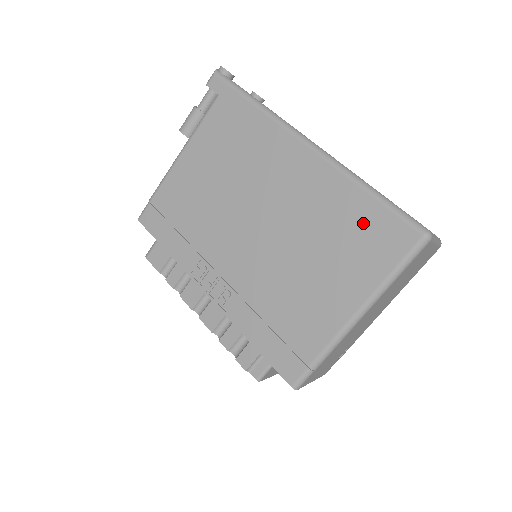
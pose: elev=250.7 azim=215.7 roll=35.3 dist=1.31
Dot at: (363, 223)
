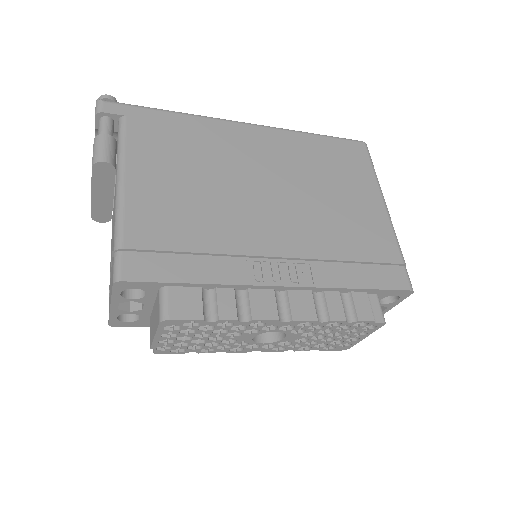
Dot at: (332, 153)
